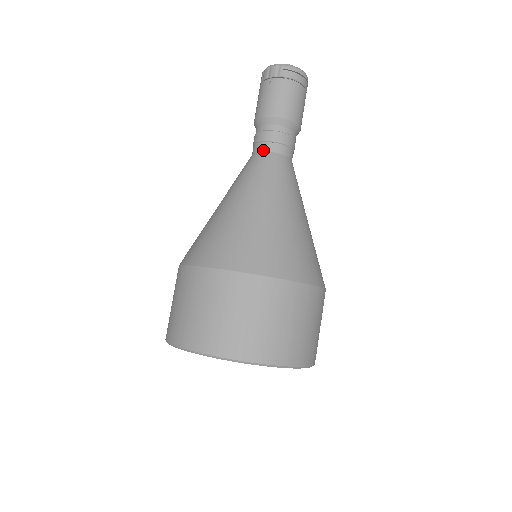
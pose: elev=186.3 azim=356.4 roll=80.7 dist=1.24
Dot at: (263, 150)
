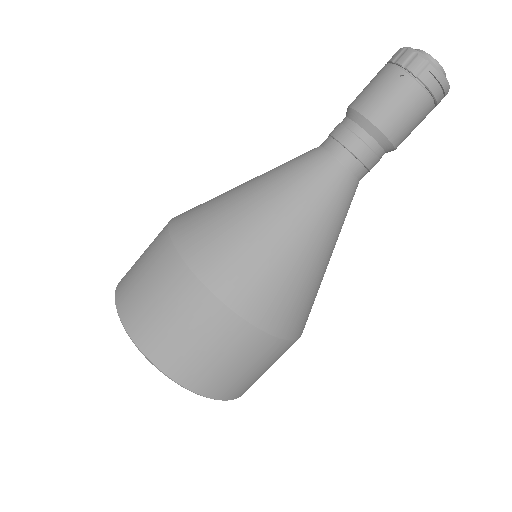
Dot at: (337, 156)
